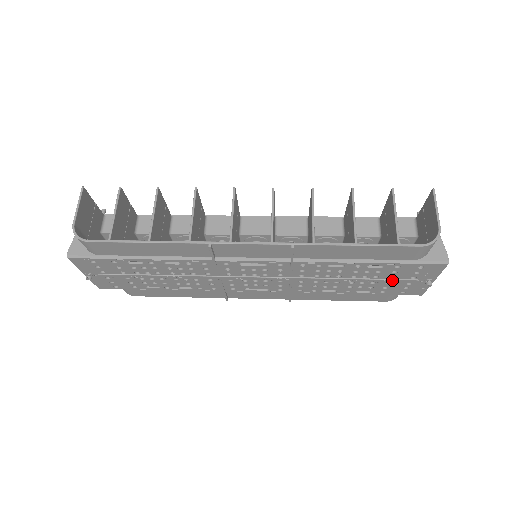
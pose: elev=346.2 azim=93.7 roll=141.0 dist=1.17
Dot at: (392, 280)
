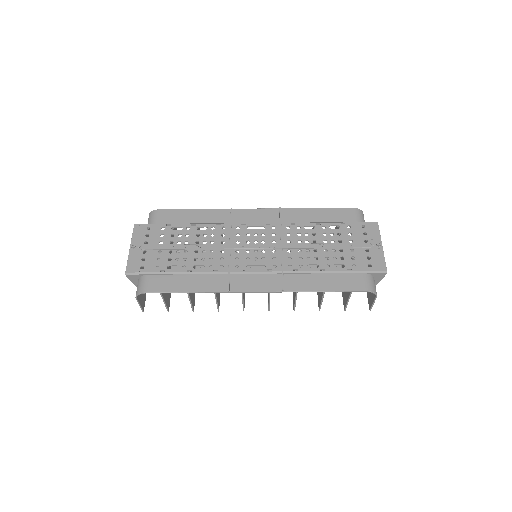
Dot at: (352, 244)
